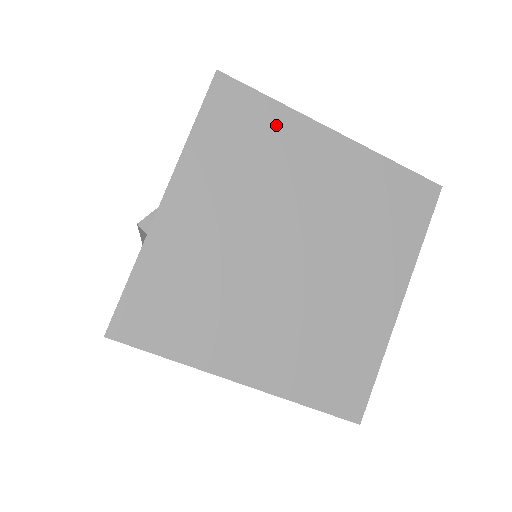
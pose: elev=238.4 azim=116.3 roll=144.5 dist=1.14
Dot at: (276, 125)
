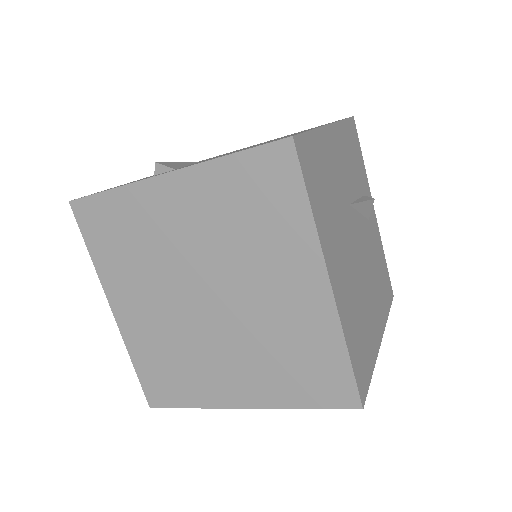
Dot at: (125, 208)
